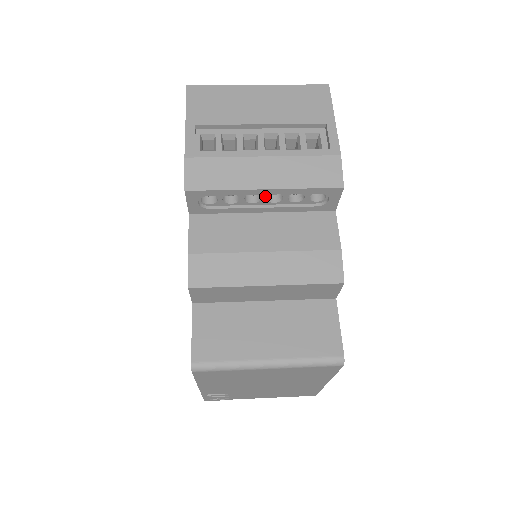
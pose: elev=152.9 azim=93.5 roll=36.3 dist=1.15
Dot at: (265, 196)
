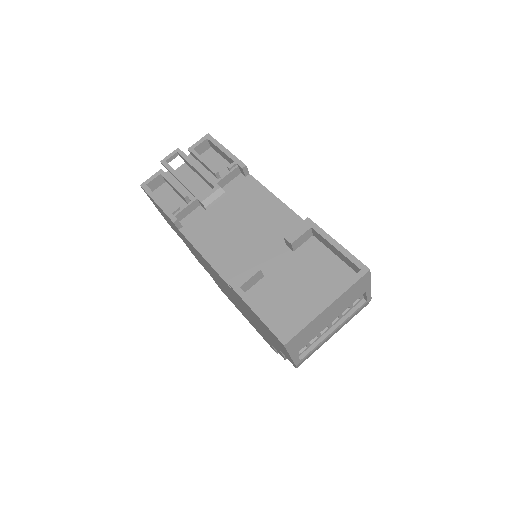
Dot at: occluded
